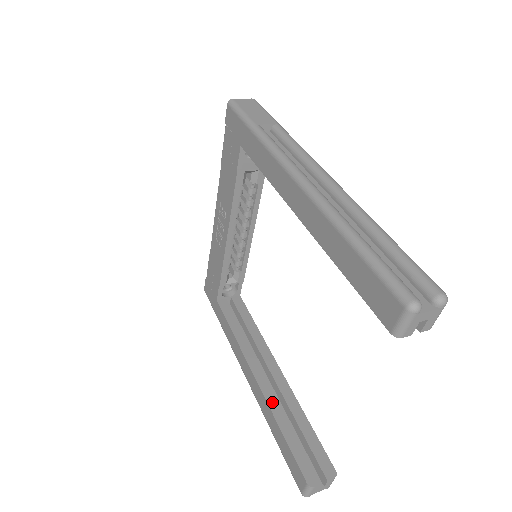
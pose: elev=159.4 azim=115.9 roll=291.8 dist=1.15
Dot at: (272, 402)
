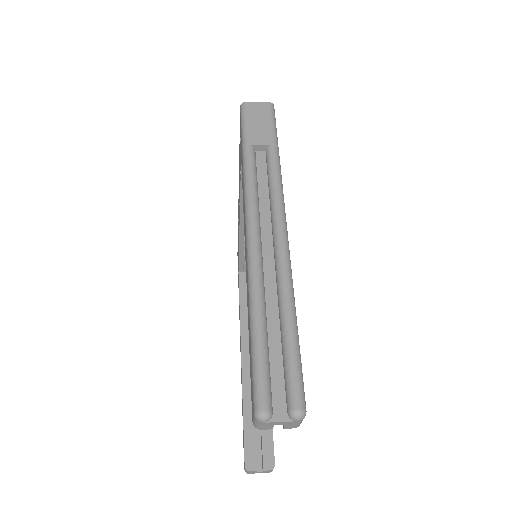
Dot at: (246, 385)
